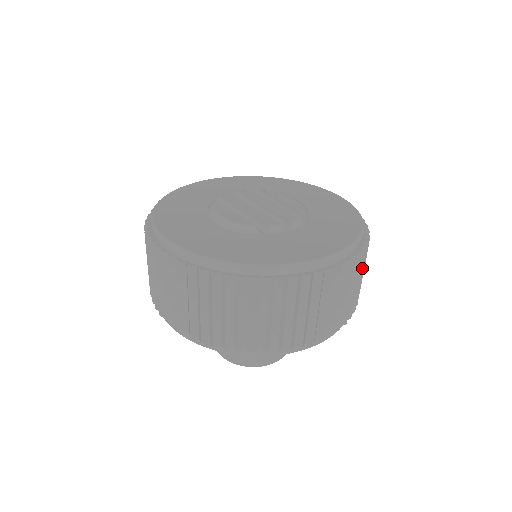
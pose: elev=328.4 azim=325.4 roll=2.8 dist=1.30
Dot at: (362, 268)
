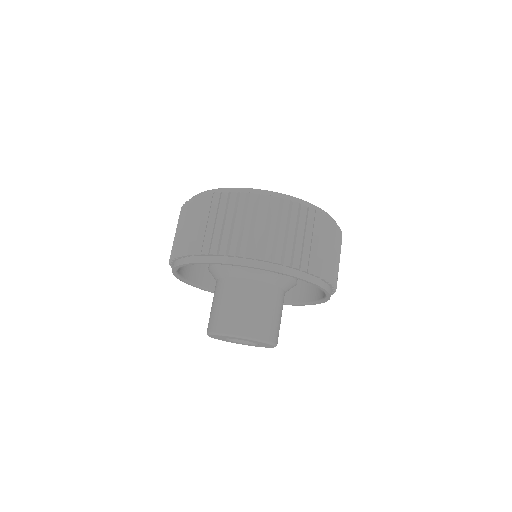
Dot at: occluded
